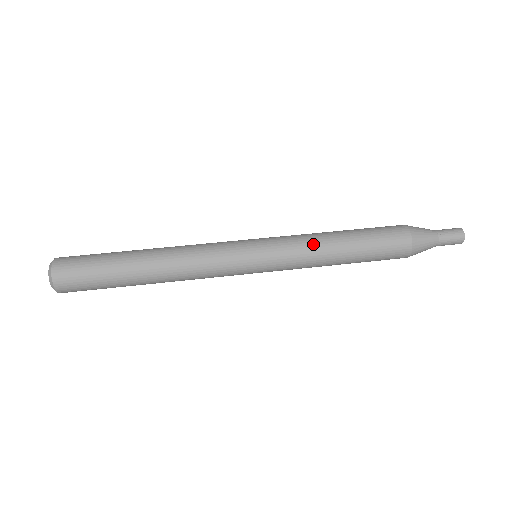
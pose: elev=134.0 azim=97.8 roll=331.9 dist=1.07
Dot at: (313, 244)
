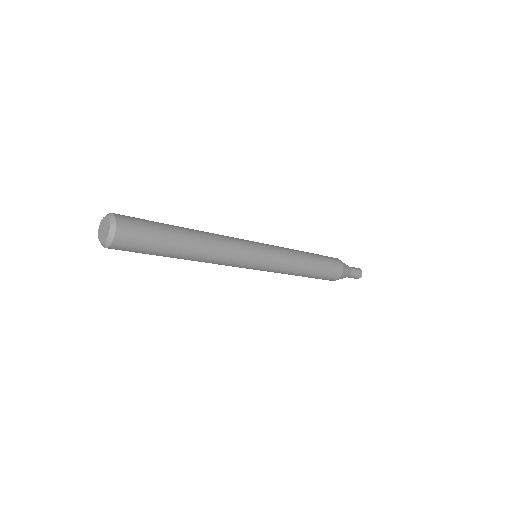
Dot at: (296, 257)
